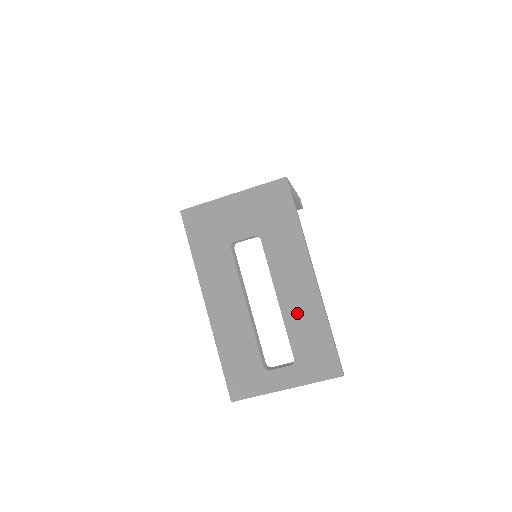
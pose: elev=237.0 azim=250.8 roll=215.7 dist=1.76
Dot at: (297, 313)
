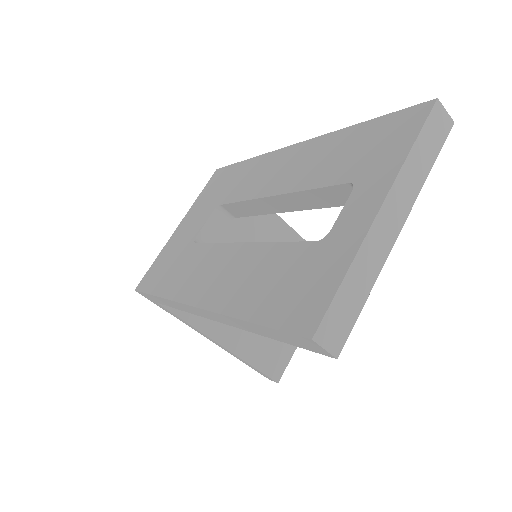
Dot at: (304, 171)
